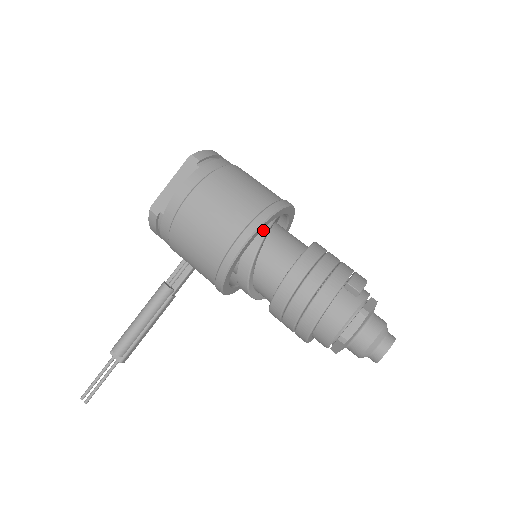
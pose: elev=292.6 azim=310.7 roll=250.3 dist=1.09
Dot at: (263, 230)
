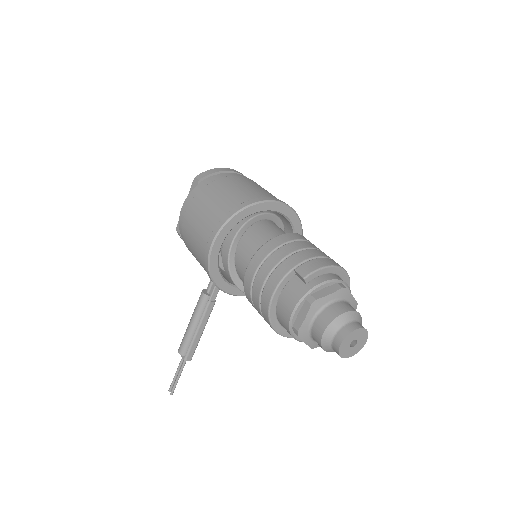
Dot at: (235, 230)
